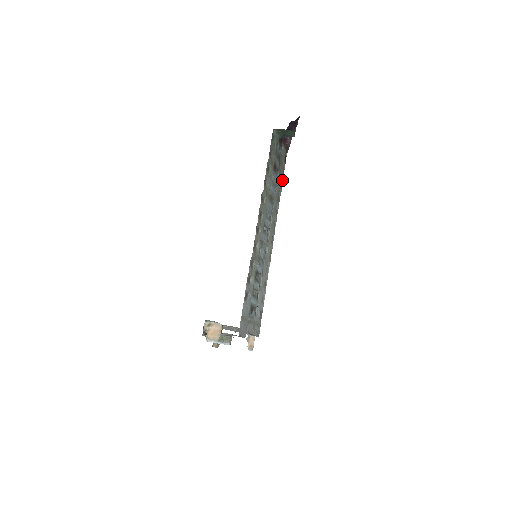
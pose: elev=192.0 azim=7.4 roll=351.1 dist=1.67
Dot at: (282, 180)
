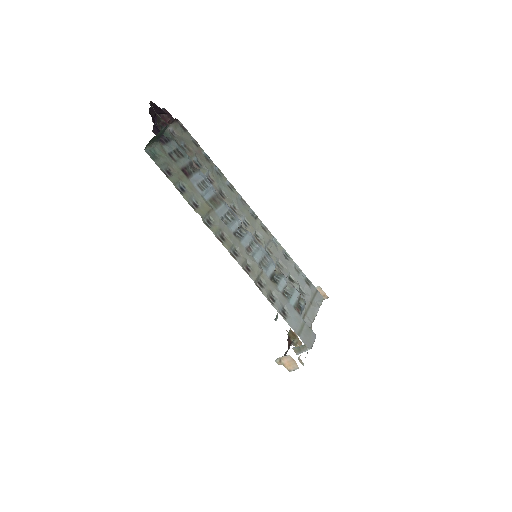
Dot at: (203, 153)
